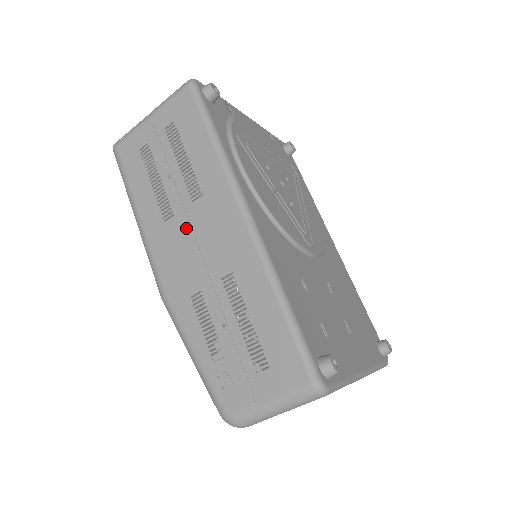
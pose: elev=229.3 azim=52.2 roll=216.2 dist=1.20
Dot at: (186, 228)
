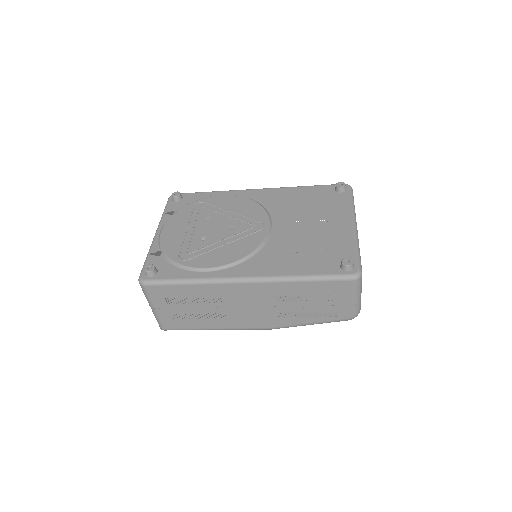
Dot at: (237, 310)
